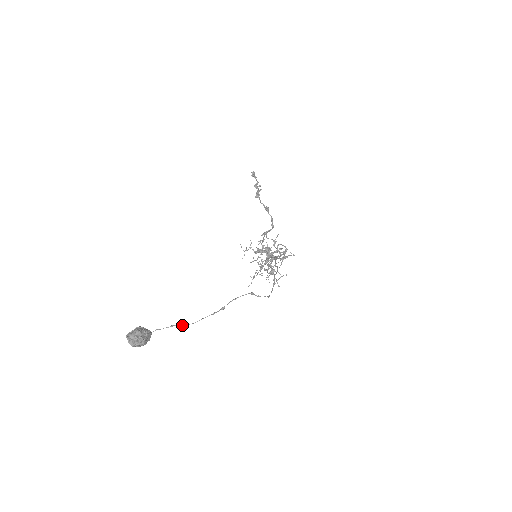
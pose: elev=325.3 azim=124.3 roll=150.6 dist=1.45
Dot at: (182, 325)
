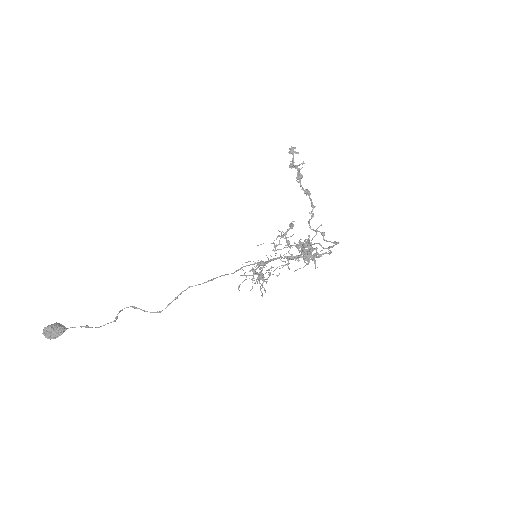
Dot at: (89, 327)
